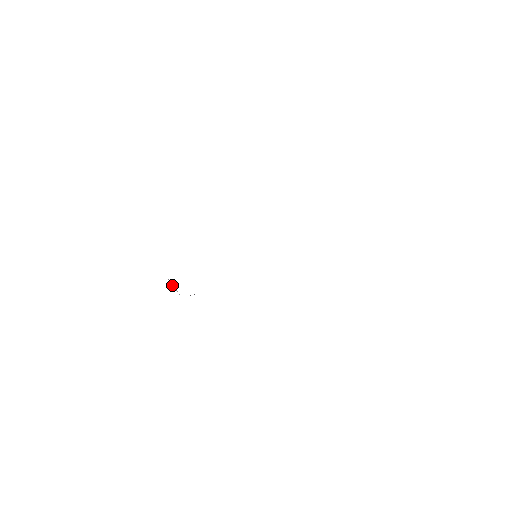
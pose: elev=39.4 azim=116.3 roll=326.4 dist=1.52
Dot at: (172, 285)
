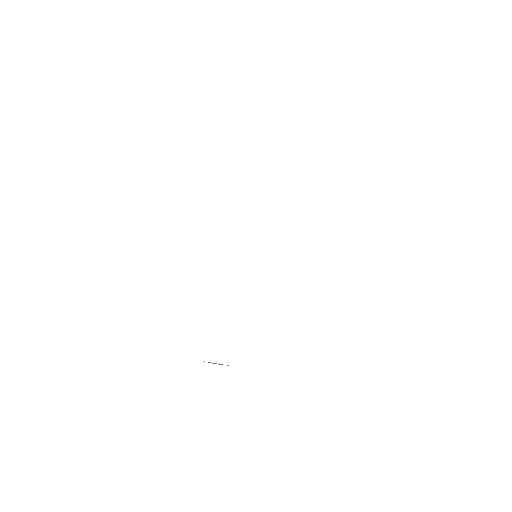
Dot at: occluded
